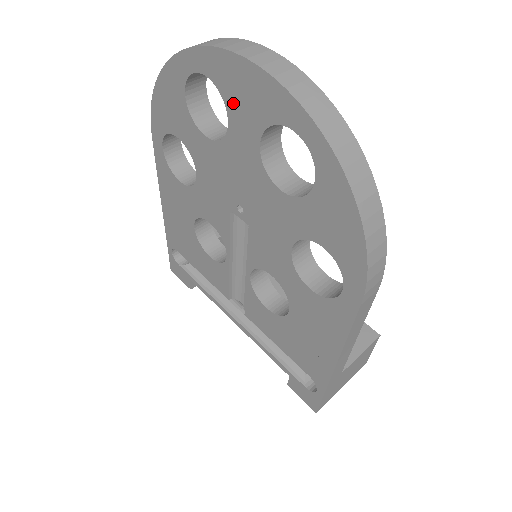
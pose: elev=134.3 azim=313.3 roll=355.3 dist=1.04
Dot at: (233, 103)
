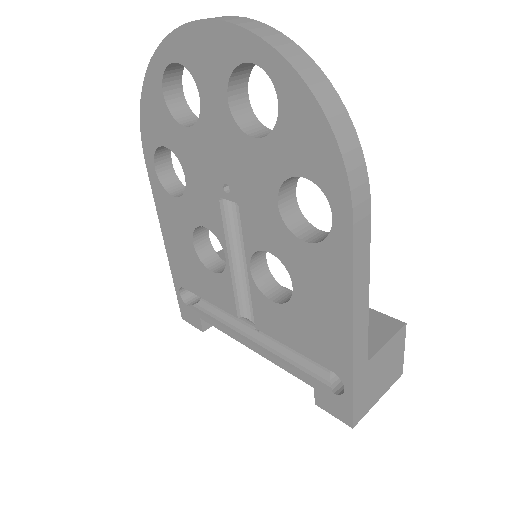
Dot at: (200, 73)
